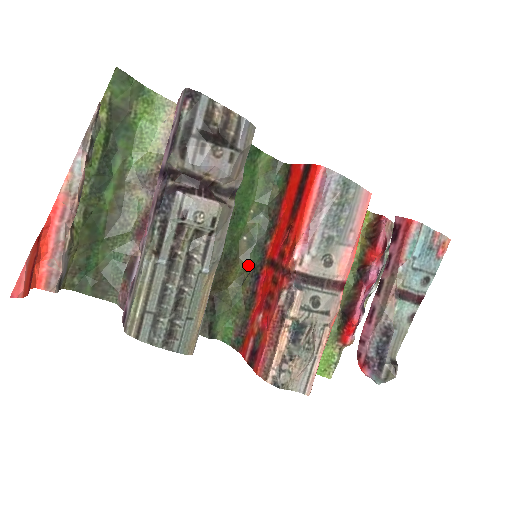
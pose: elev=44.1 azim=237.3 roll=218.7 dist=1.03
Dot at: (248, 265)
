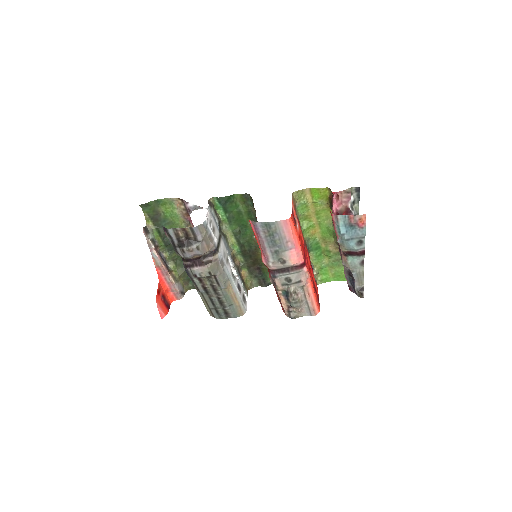
Dot at: occluded
